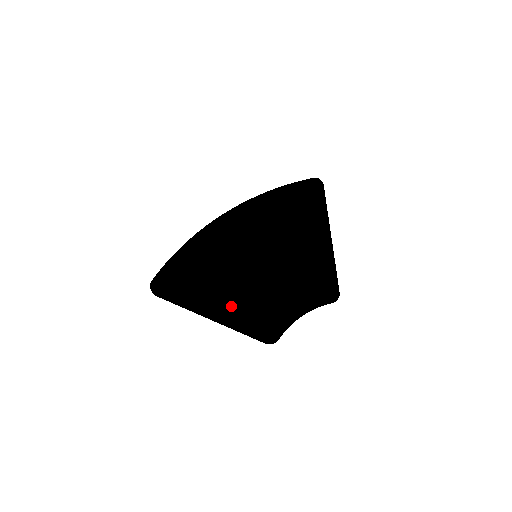
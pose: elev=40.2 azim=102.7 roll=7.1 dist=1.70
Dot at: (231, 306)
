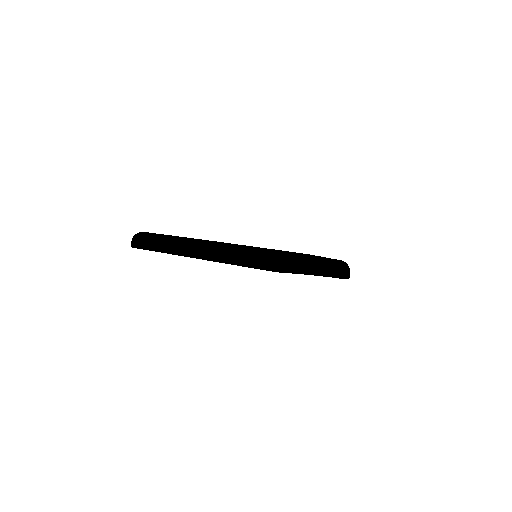
Dot at: occluded
